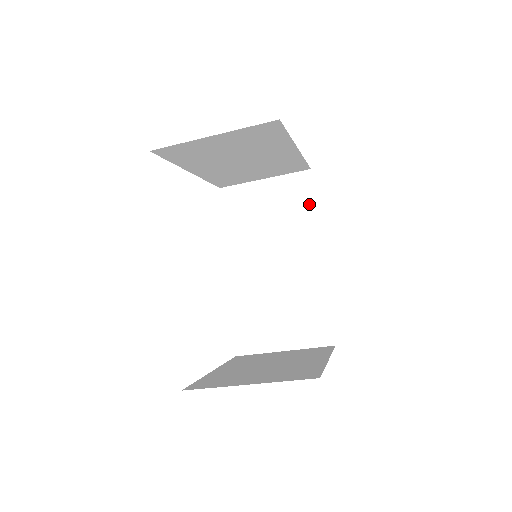
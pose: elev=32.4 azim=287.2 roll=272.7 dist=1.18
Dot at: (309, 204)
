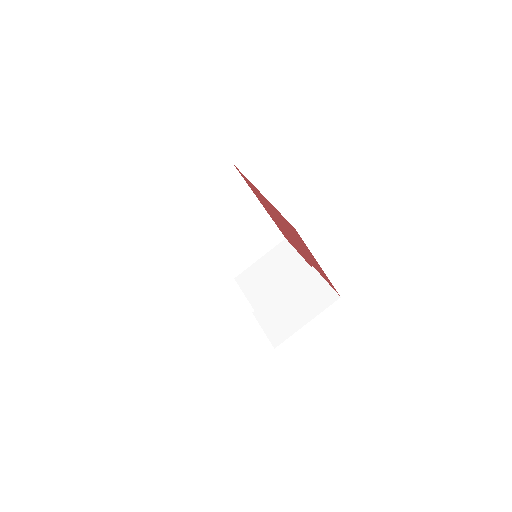
Dot at: (292, 253)
